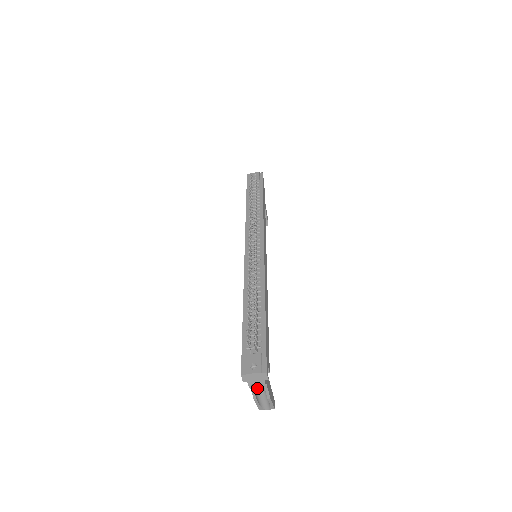
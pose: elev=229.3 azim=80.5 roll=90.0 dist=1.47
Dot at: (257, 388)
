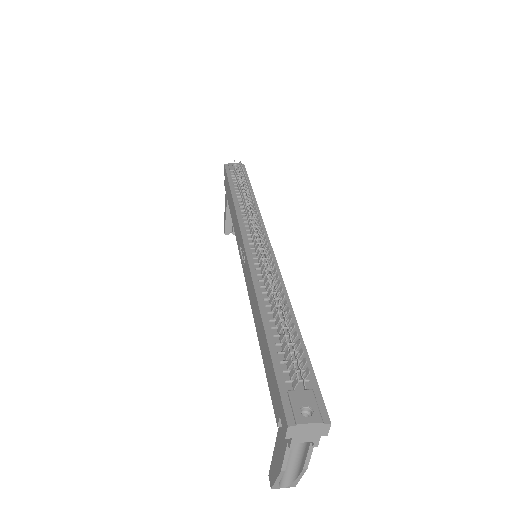
Dot at: occluded
